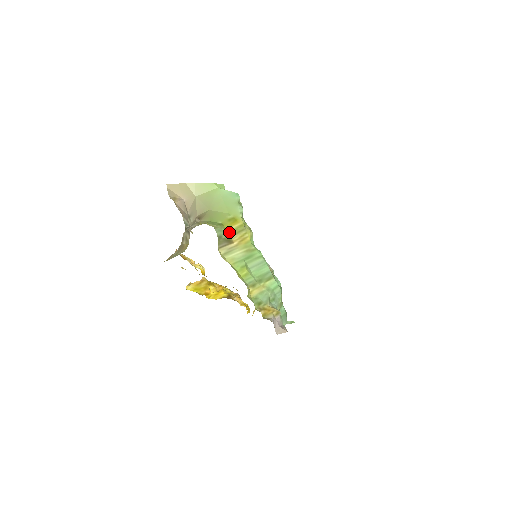
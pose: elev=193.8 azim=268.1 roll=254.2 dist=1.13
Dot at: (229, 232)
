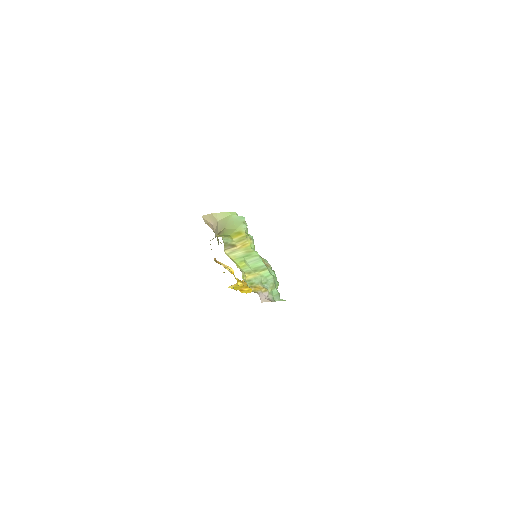
Dot at: (234, 240)
